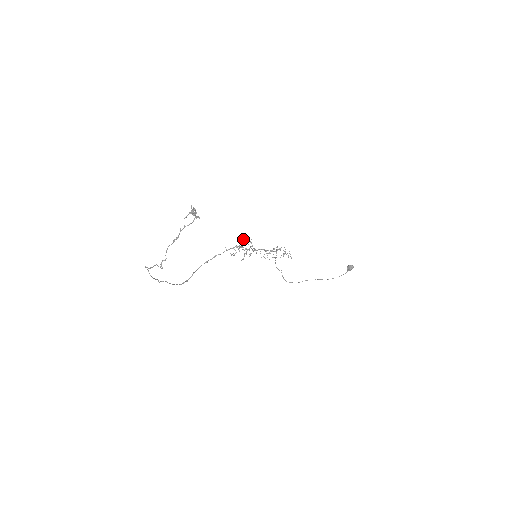
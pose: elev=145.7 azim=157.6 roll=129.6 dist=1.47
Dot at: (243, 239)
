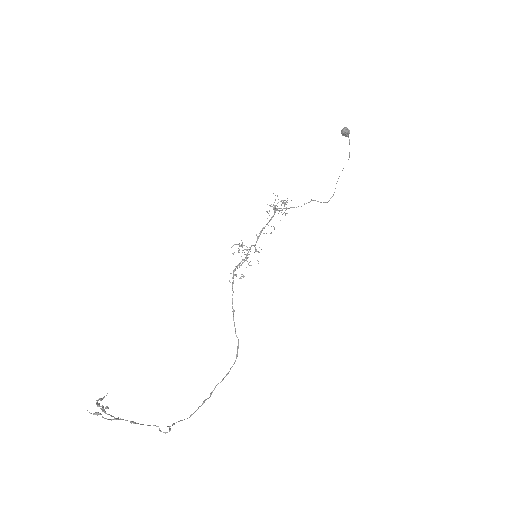
Dot at: occluded
